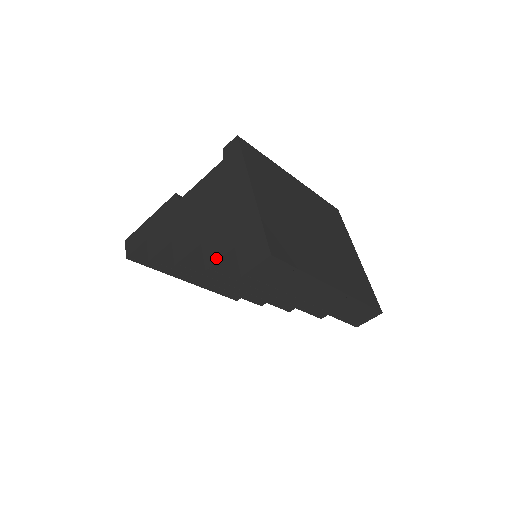
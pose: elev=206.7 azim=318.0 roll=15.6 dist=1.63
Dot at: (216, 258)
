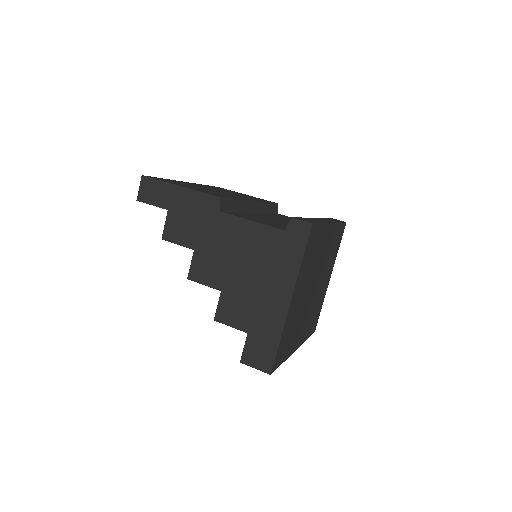
Dot at: (228, 322)
